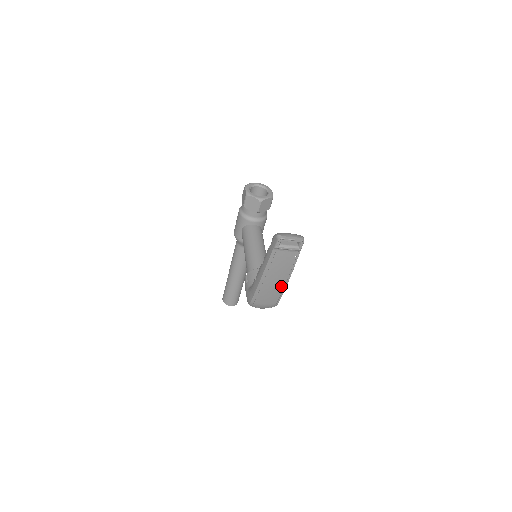
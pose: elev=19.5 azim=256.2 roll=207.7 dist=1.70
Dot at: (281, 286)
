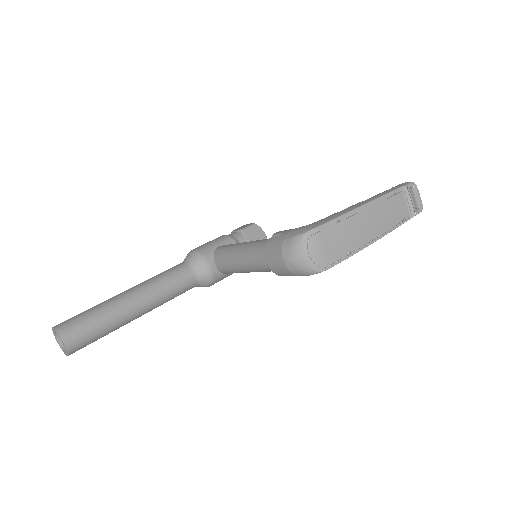
Dot at: (363, 240)
